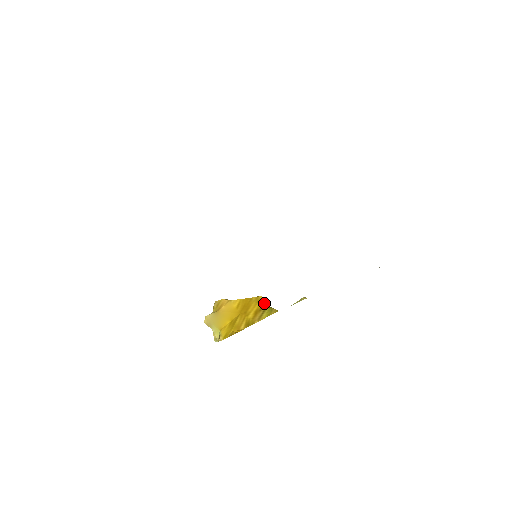
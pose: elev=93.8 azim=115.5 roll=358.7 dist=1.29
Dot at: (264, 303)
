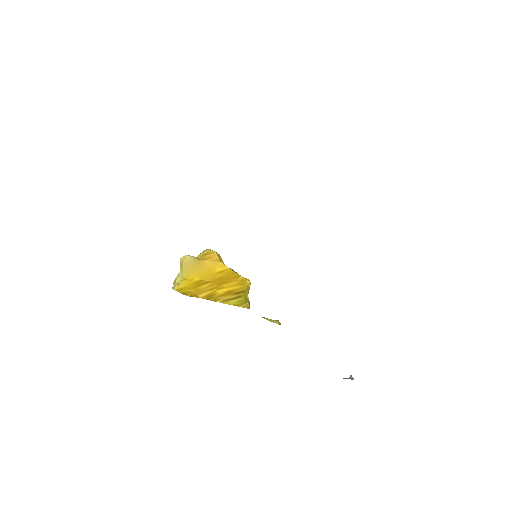
Dot at: (245, 290)
